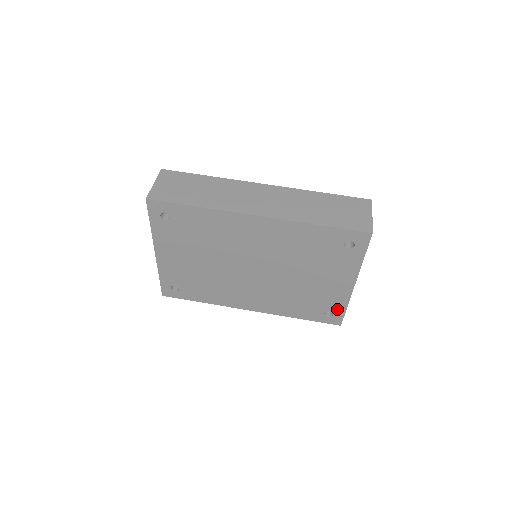
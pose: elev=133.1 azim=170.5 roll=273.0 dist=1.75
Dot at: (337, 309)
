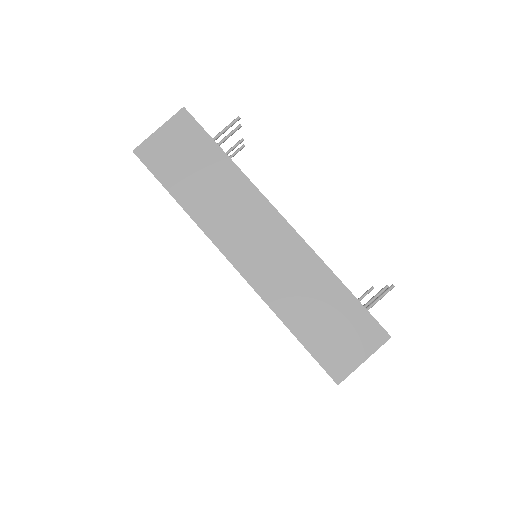
Dot at: occluded
